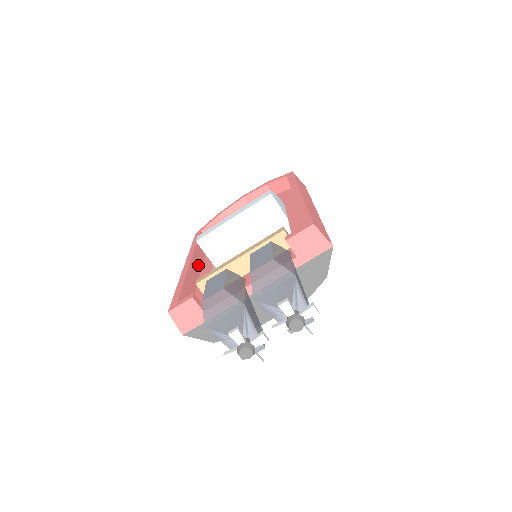
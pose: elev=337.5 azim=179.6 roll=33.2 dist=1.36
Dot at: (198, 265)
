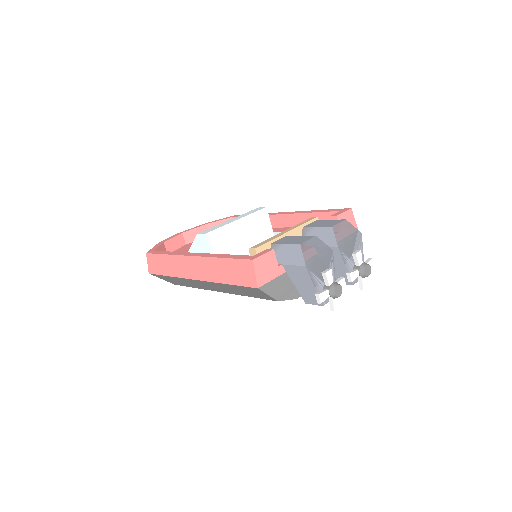
Dot at: occluded
